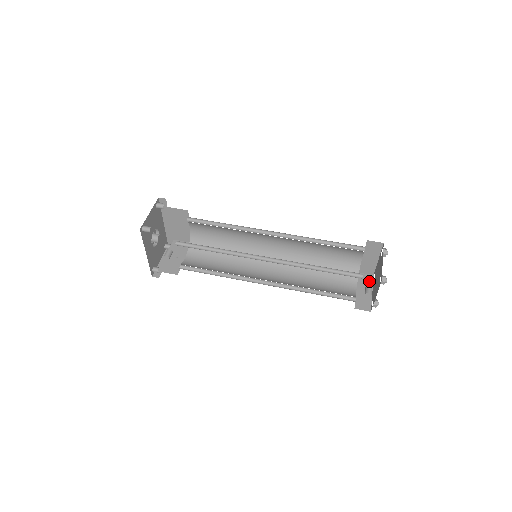
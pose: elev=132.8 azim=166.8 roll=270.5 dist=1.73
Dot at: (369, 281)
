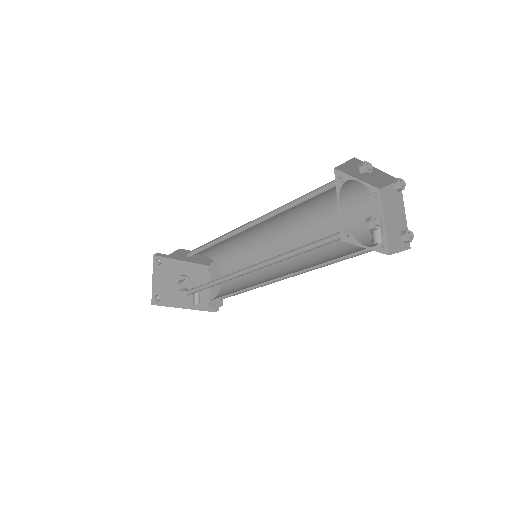
Dot at: (396, 195)
